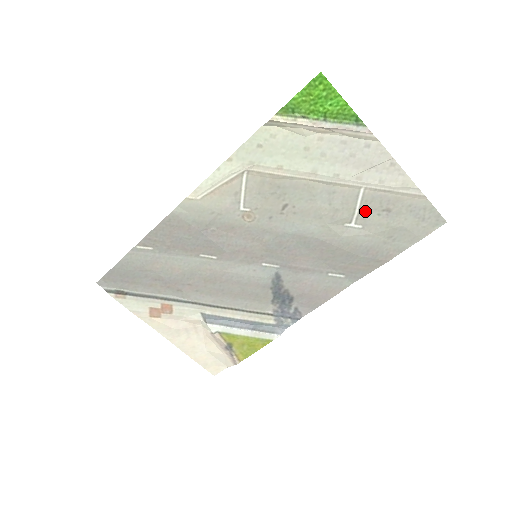
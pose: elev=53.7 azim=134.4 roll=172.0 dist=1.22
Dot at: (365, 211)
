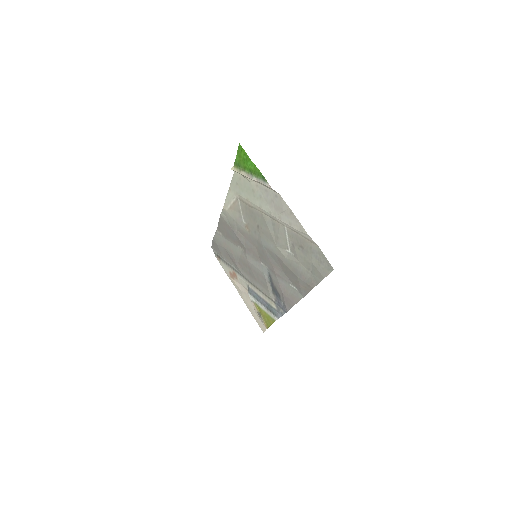
Dot at: (292, 243)
